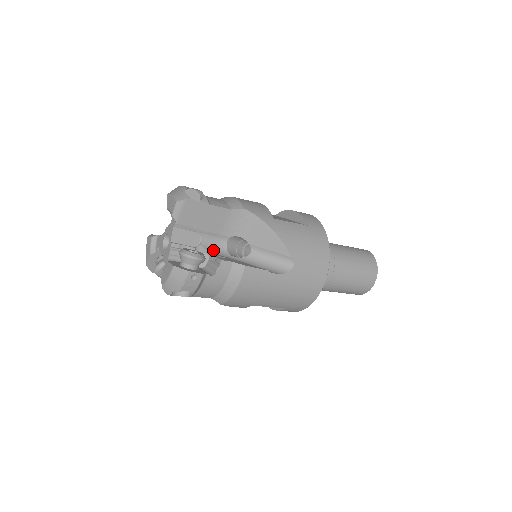
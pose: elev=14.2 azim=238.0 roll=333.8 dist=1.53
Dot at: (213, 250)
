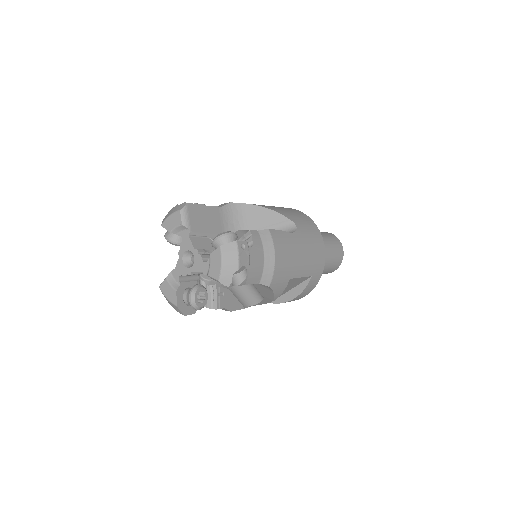
Dot at: occluded
